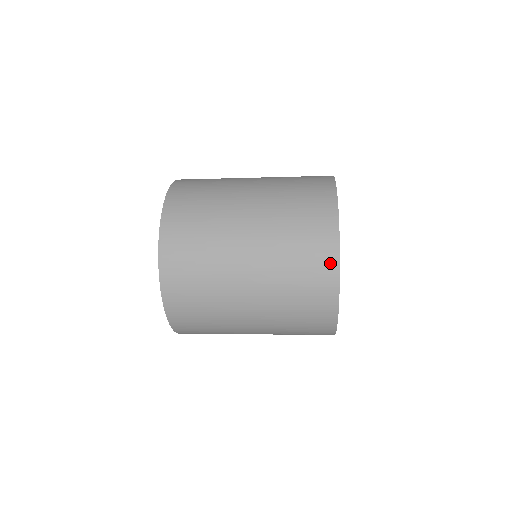
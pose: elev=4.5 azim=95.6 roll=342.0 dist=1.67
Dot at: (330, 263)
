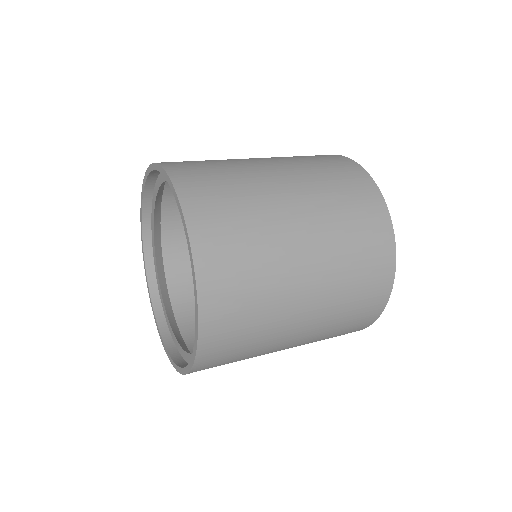
Dot at: (387, 274)
